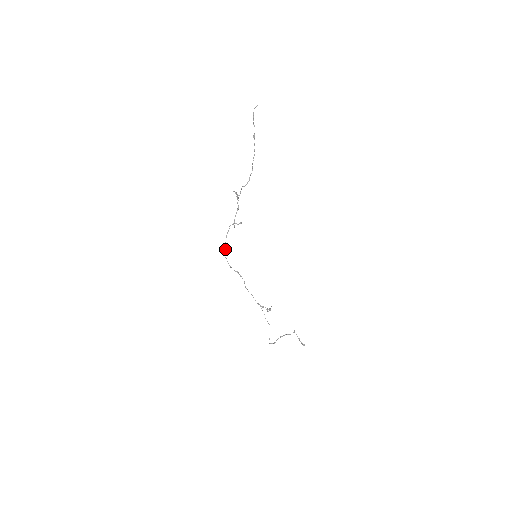
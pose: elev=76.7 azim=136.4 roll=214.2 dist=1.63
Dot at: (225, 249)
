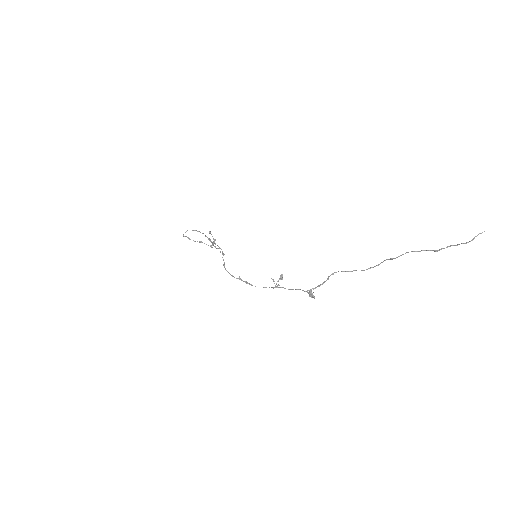
Dot at: (239, 279)
